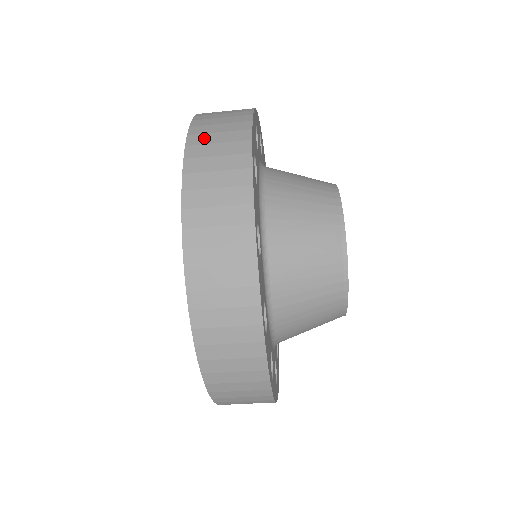
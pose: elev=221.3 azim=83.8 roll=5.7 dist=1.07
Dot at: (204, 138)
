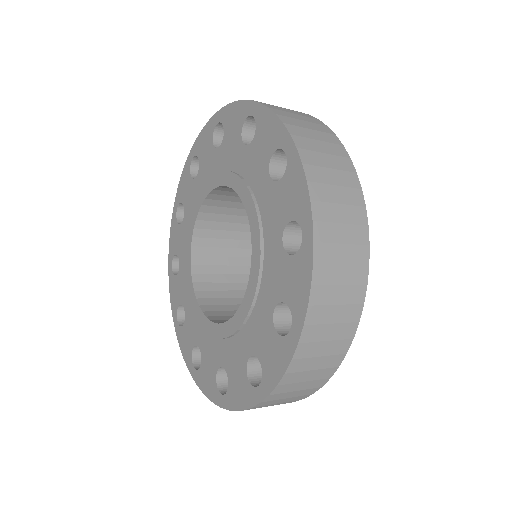
Dot at: (302, 131)
